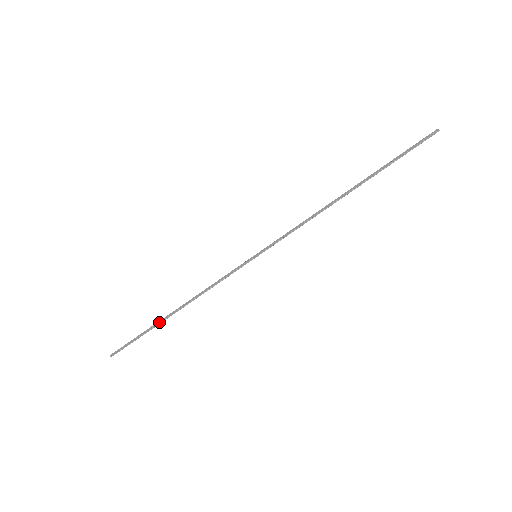
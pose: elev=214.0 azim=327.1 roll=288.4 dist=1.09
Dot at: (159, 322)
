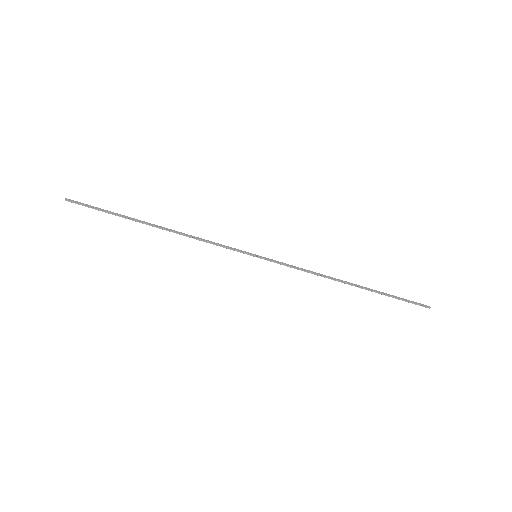
Dot at: (137, 220)
